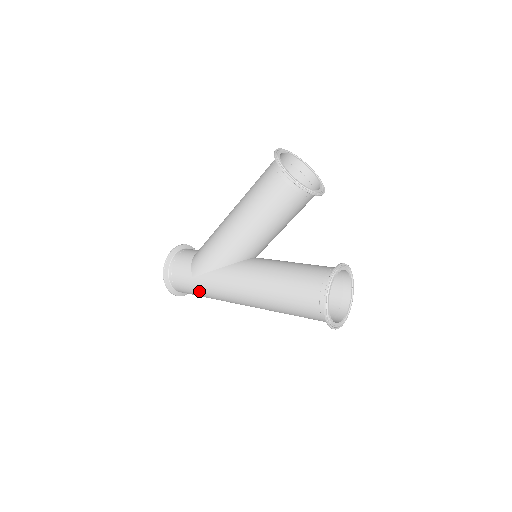
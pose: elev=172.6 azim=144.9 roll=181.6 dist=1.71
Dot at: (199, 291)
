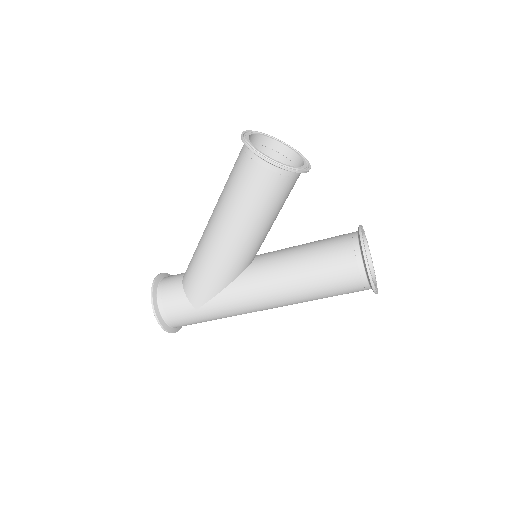
Dot at: (209, 319)
